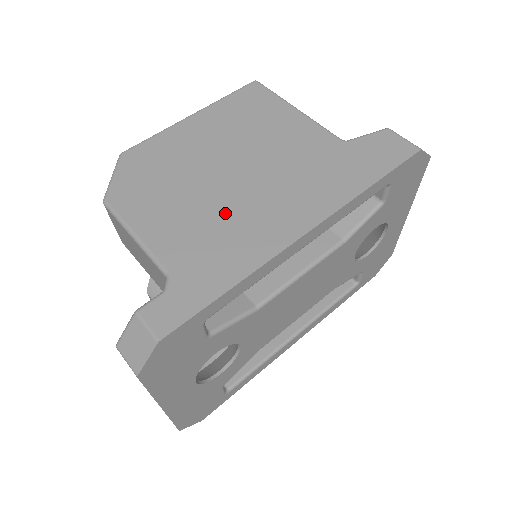
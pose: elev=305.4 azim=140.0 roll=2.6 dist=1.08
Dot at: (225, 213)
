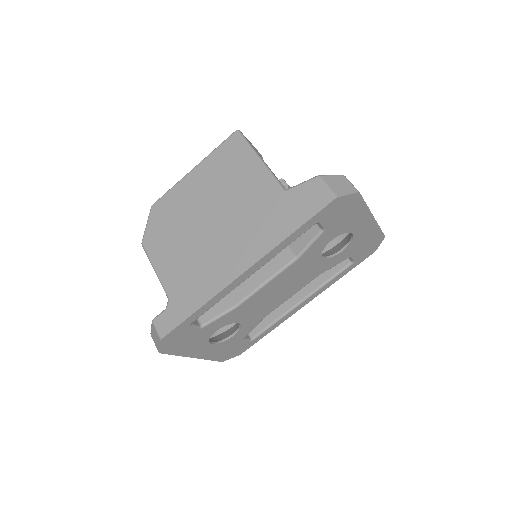
Dot at: (201, 255)
